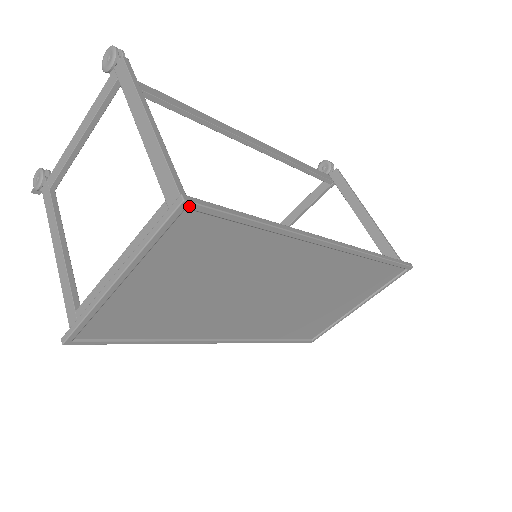
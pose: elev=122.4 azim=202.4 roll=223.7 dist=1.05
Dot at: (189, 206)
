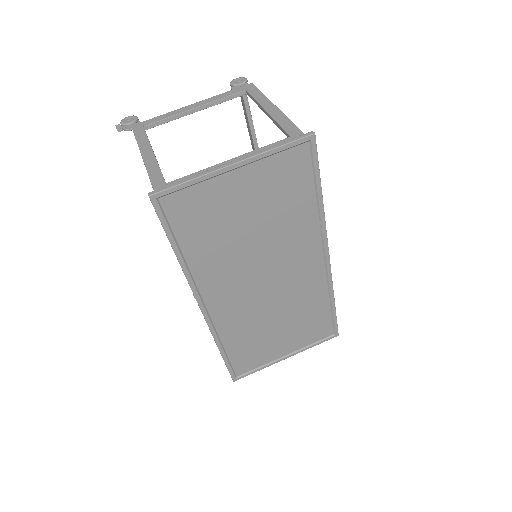
Dot at: (313, 140)
